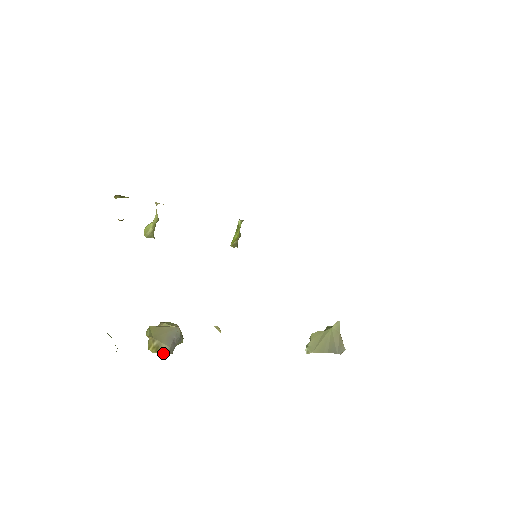
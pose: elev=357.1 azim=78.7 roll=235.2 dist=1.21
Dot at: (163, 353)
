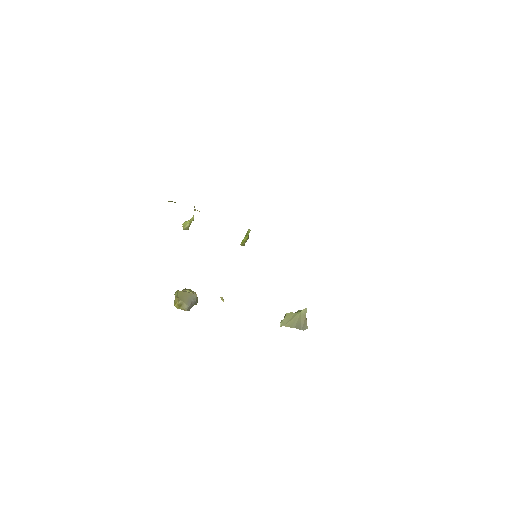
Dot at: (184, 309)
